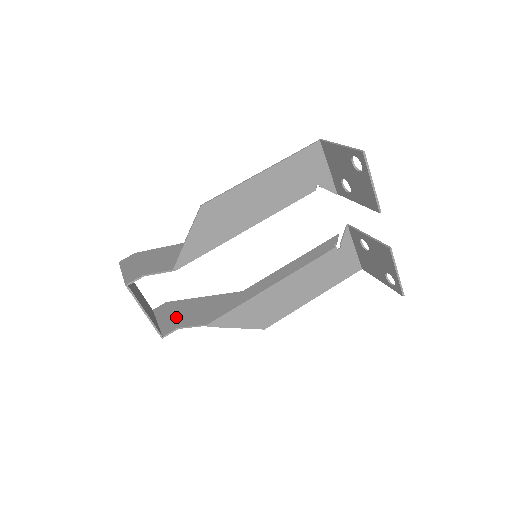
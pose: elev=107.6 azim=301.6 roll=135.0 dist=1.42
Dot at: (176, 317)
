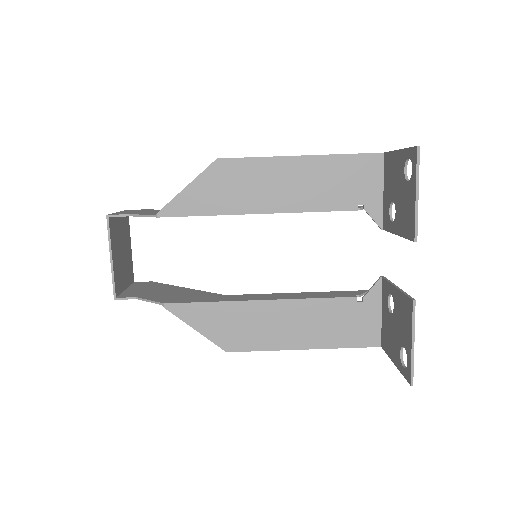
Dot at: (145, 291)
